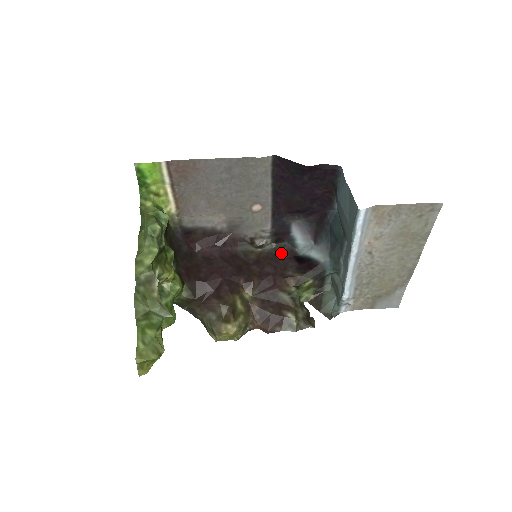
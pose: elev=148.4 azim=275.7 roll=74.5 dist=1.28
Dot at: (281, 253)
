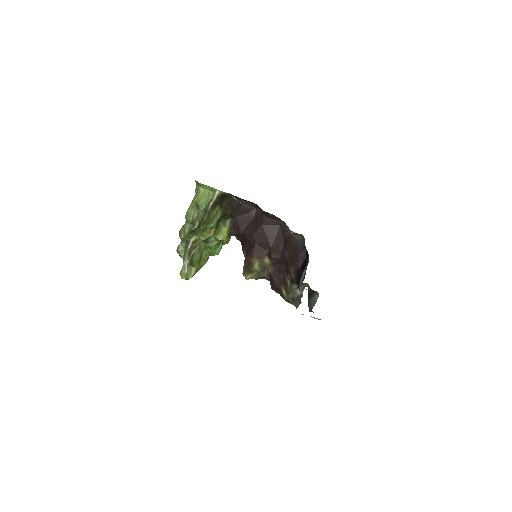
Dot at: (301, 248)
